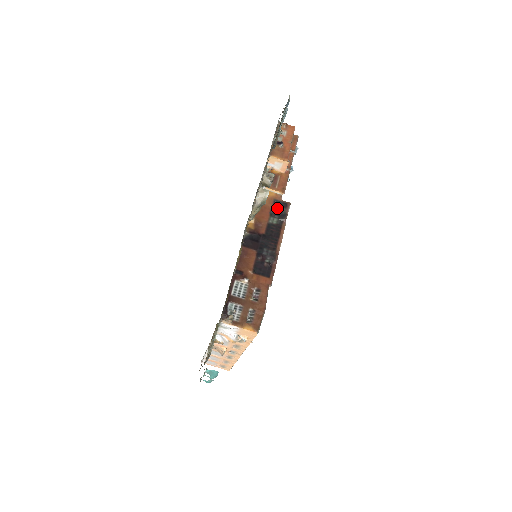
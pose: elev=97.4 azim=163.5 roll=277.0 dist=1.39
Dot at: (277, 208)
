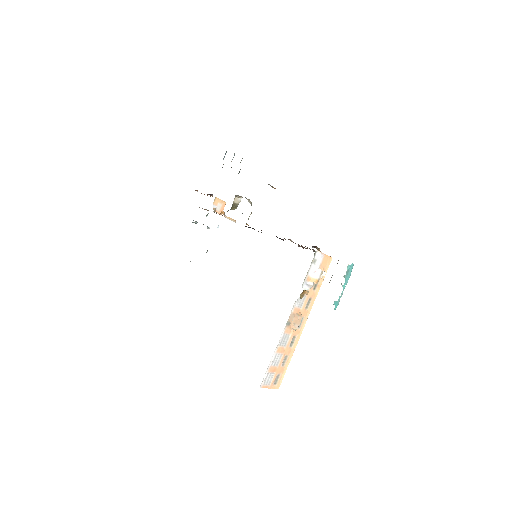
Dot at: occluded
